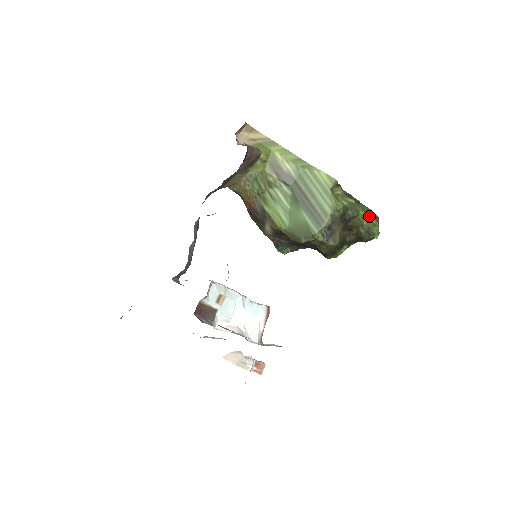
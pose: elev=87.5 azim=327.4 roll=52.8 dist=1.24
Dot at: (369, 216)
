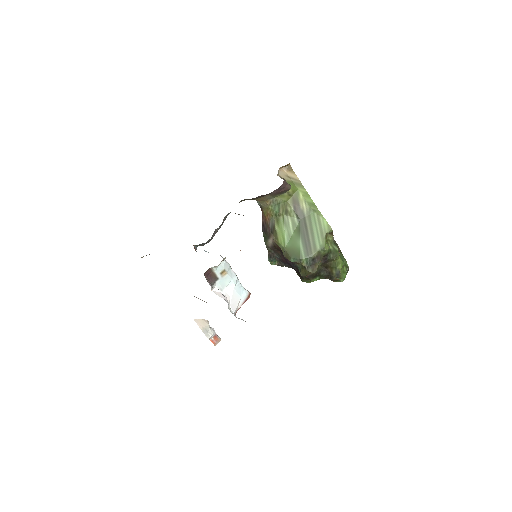
Dot at: (343, 264)
